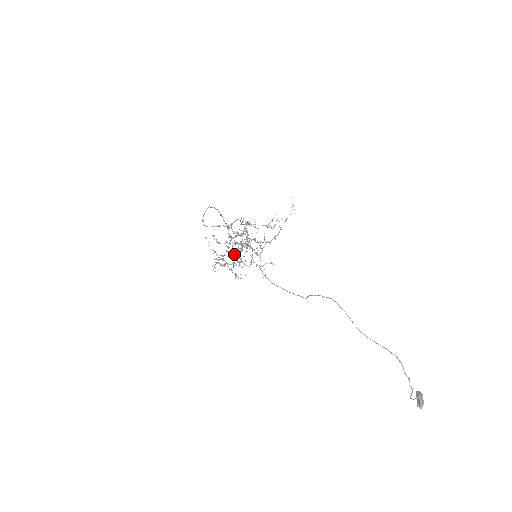
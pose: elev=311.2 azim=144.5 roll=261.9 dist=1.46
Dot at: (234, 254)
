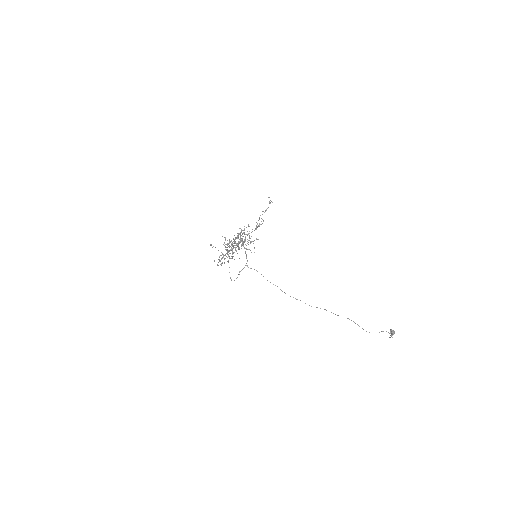
Dot at: (232, 252)
